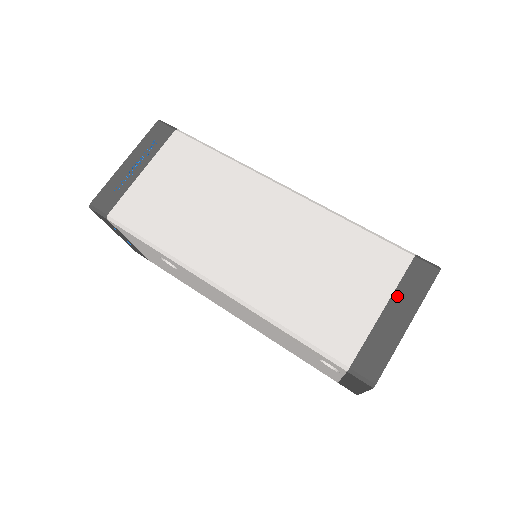
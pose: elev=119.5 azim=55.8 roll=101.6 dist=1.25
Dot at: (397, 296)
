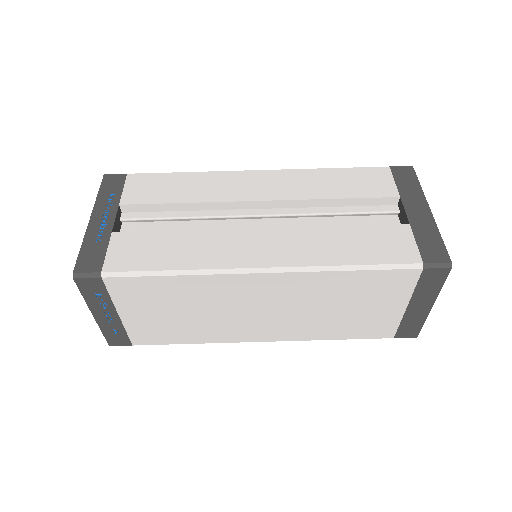
Dot at: (416, 297)
